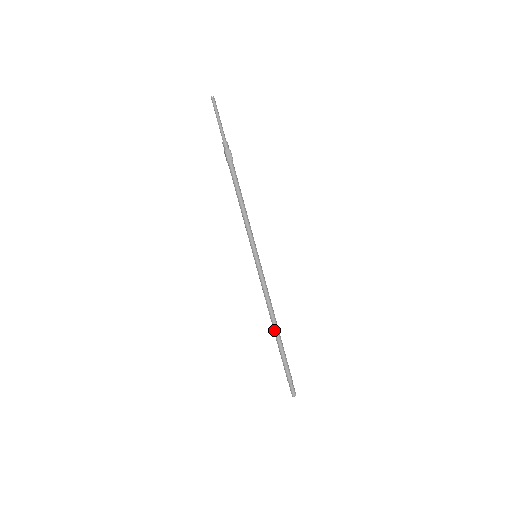
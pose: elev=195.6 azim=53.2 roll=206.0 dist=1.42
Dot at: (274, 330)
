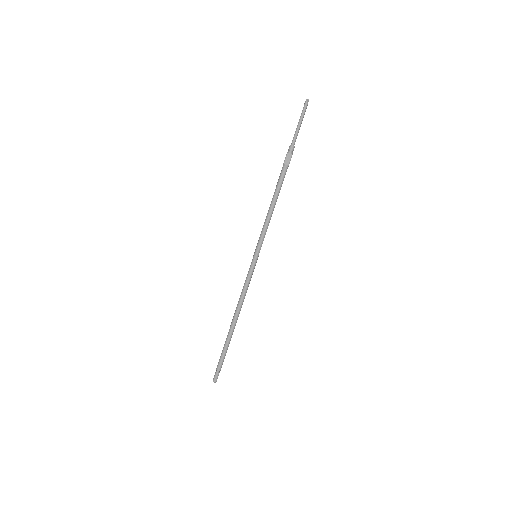
Dot at: (232, 323)
